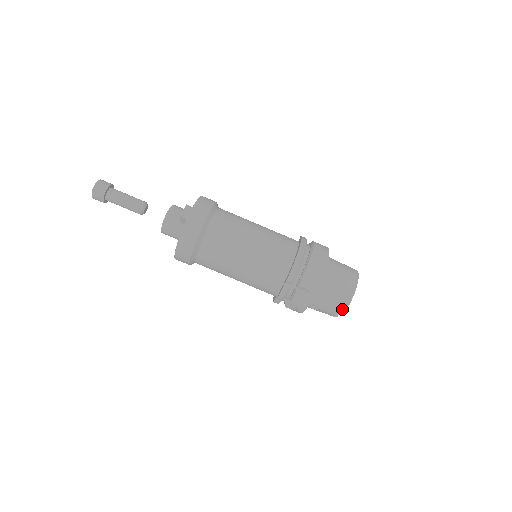
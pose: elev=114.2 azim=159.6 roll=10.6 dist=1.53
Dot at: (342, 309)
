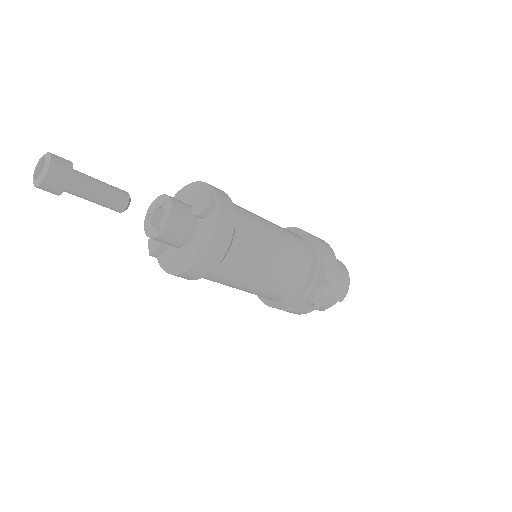
Dot at: (342, 298)
